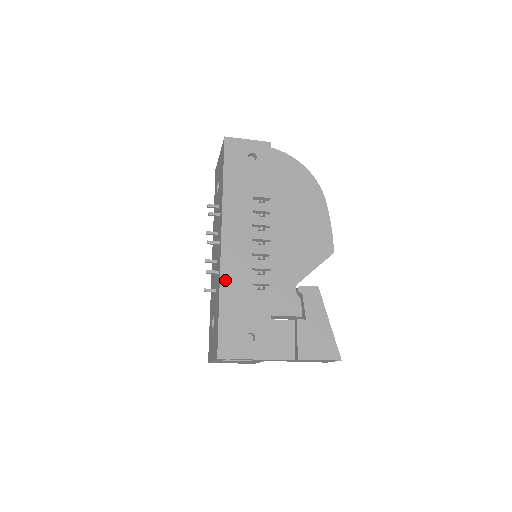
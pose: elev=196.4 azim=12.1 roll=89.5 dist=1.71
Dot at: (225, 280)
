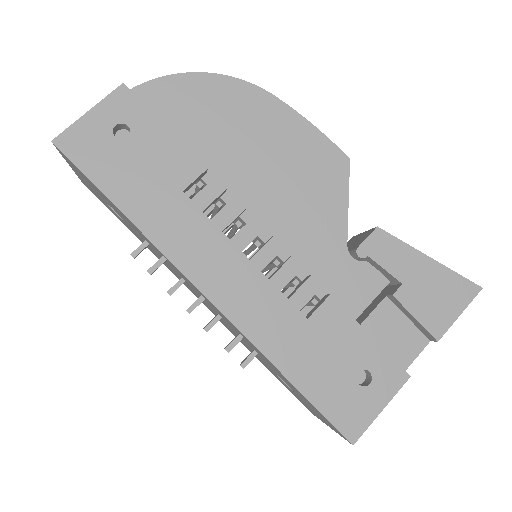
Dot at: (265, 343)
